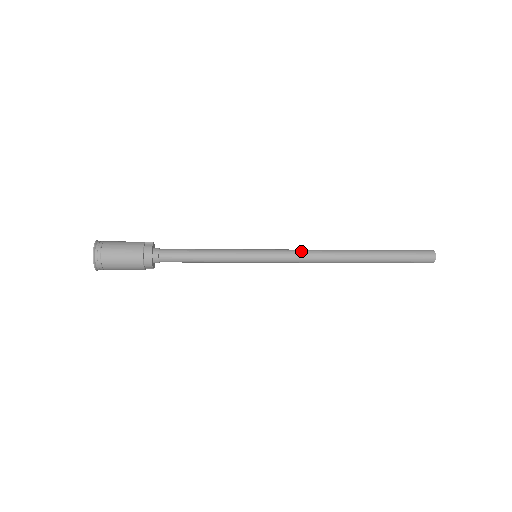
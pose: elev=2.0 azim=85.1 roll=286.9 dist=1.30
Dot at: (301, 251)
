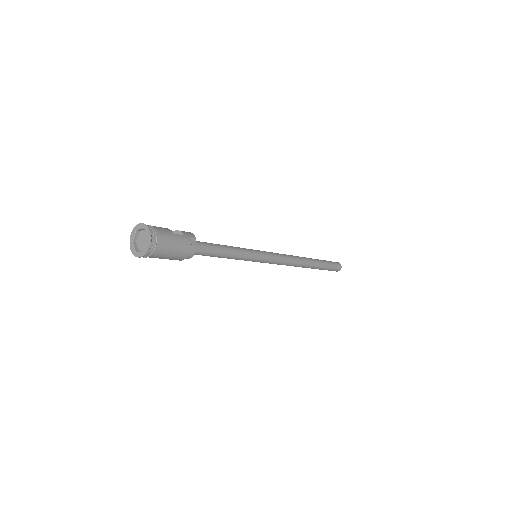
Dot at: (285, 258)
